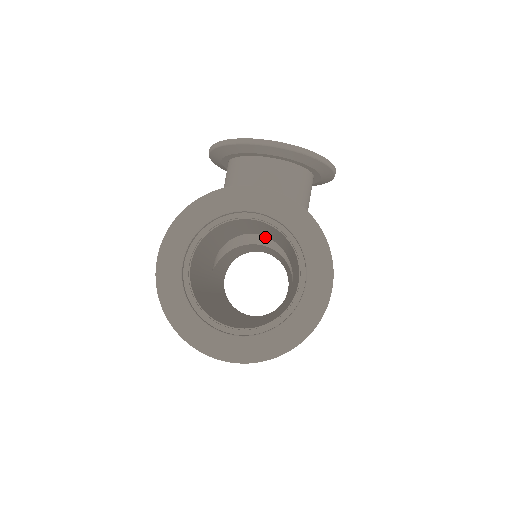
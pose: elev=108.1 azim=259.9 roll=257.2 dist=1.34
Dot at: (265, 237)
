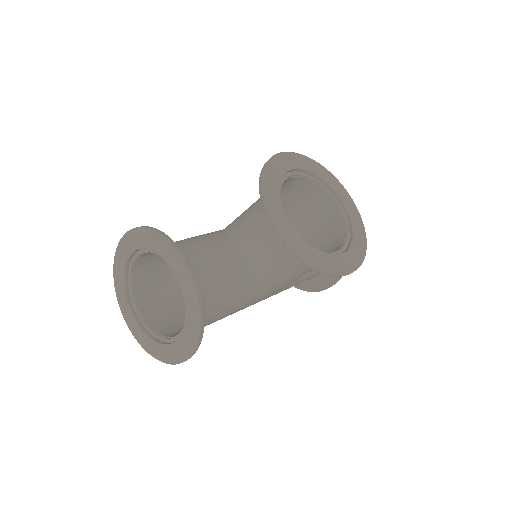
Dot at: occluded
